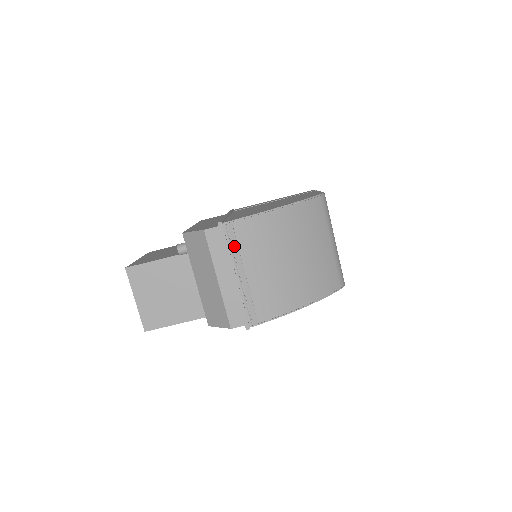
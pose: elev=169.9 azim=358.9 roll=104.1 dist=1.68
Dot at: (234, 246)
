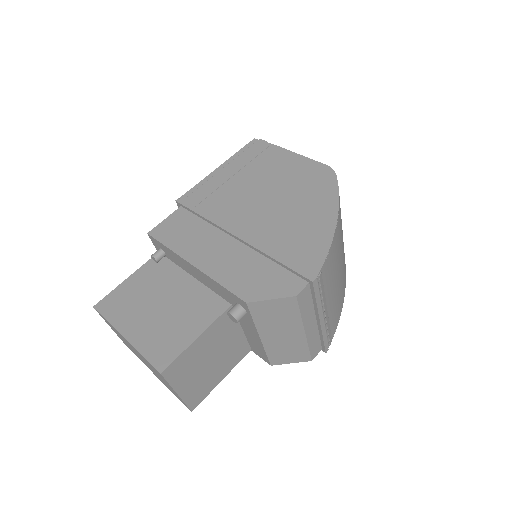
Dot at: (323, 293)
